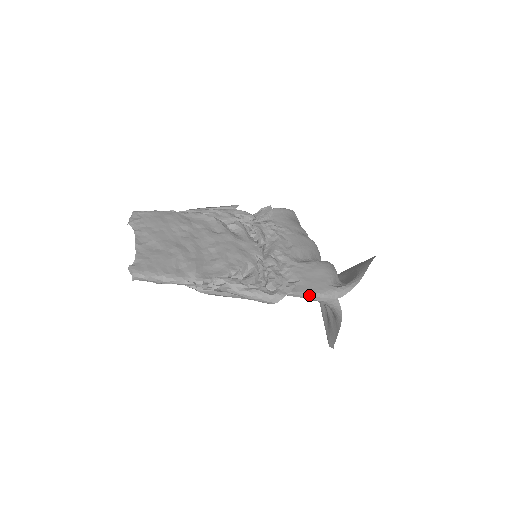
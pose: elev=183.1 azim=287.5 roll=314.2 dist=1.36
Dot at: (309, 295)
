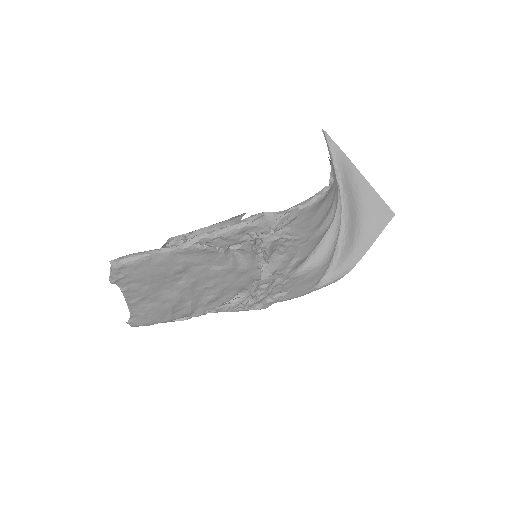
Dot at: occluded
